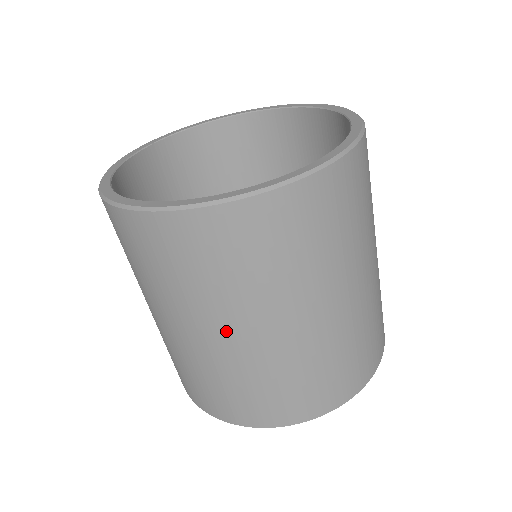
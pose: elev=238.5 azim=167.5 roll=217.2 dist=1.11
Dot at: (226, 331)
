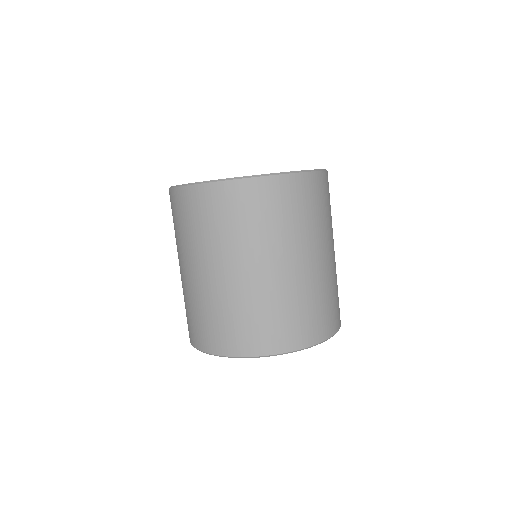
Dot at: (232, 267)
